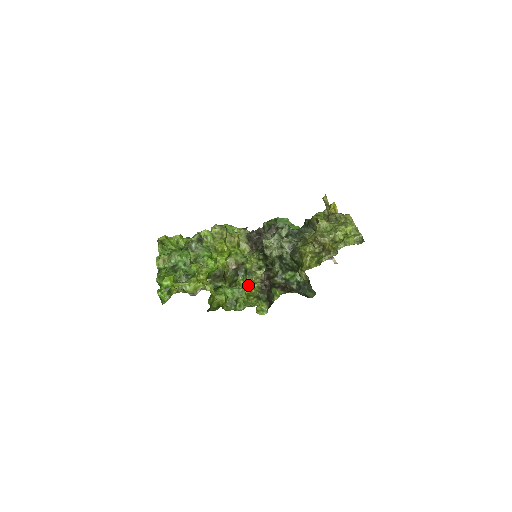
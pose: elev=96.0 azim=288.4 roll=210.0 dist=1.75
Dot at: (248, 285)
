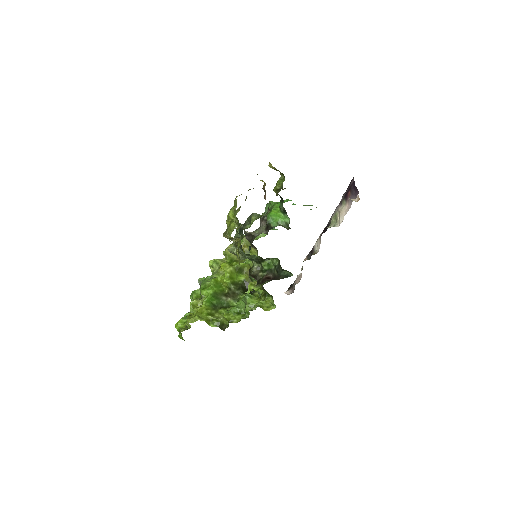
Dot at: (250, 290)
